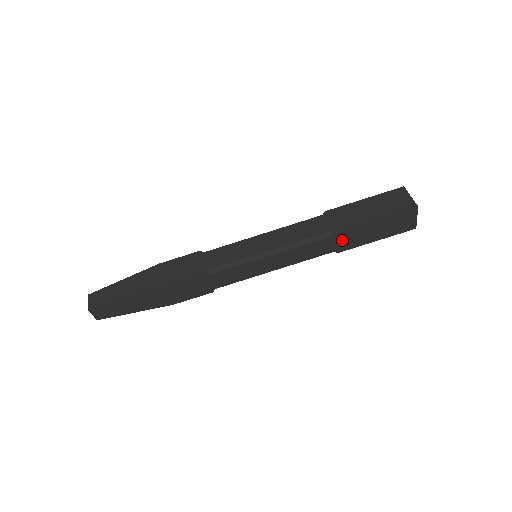
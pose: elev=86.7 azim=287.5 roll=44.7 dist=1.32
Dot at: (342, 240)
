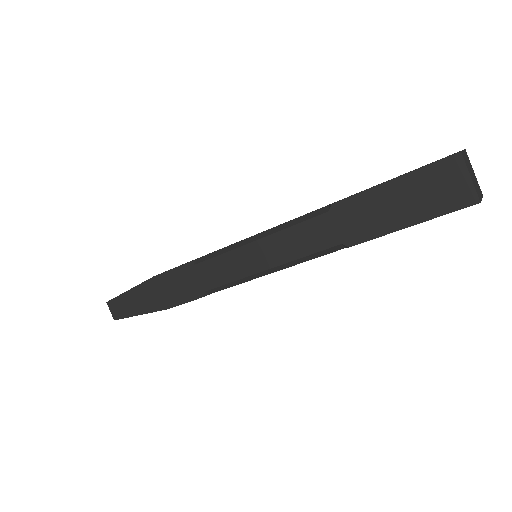
Dot at: occluded
